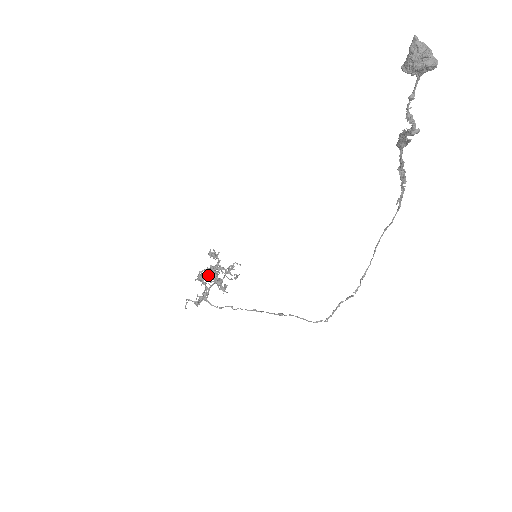
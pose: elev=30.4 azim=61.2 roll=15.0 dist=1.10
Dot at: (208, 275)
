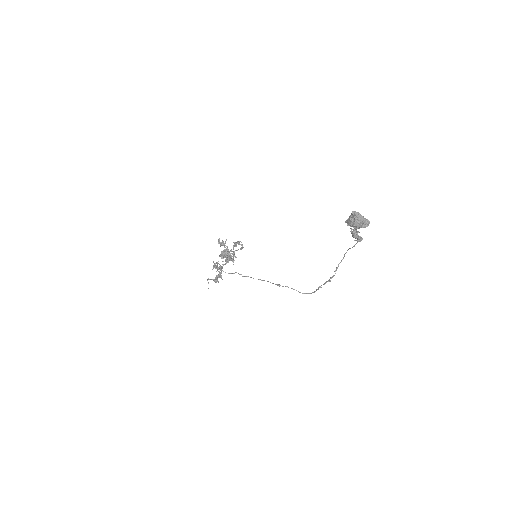
Dot at: occluded
